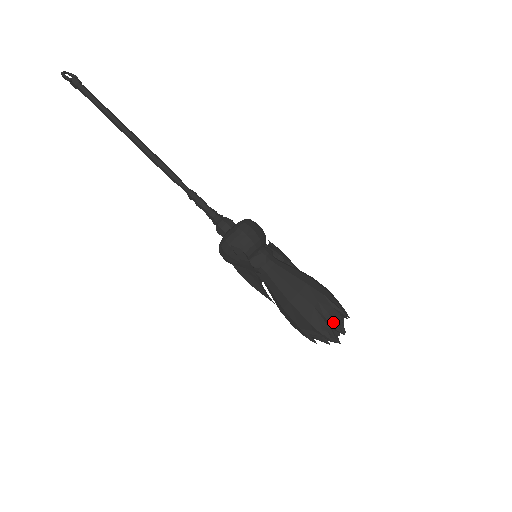
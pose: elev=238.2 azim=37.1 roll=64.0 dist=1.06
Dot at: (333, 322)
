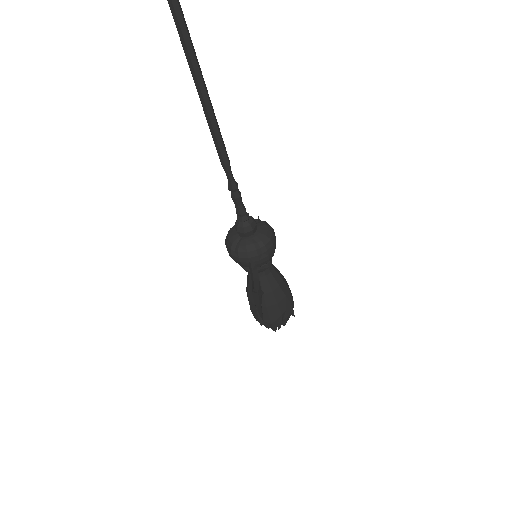
Dot at: (285, 322)
